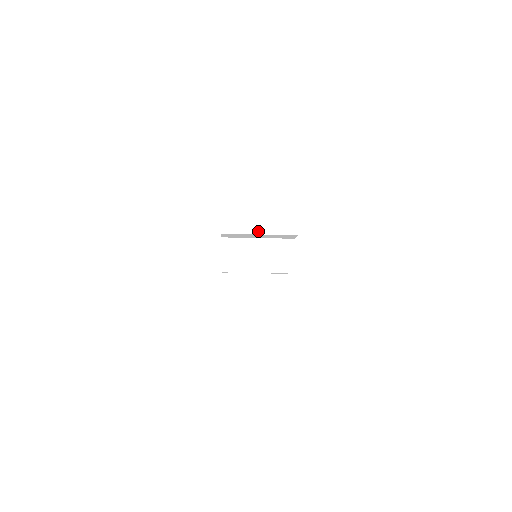
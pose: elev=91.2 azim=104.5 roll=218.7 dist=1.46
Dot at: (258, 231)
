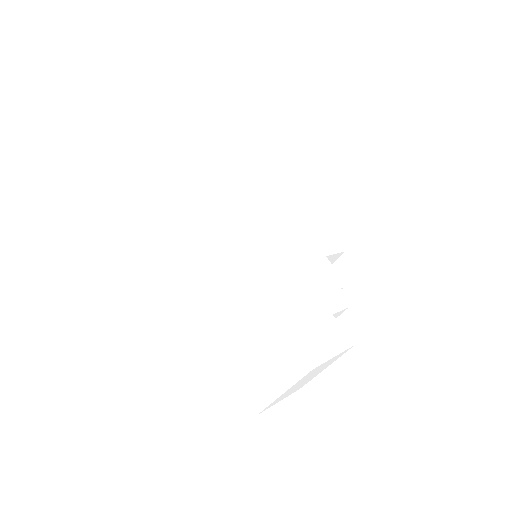
Dot at: occluded
